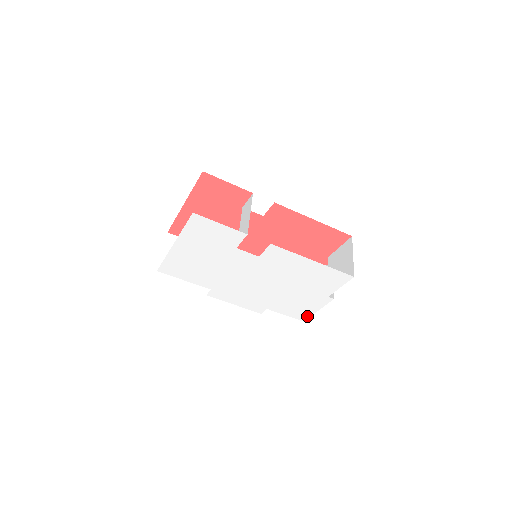
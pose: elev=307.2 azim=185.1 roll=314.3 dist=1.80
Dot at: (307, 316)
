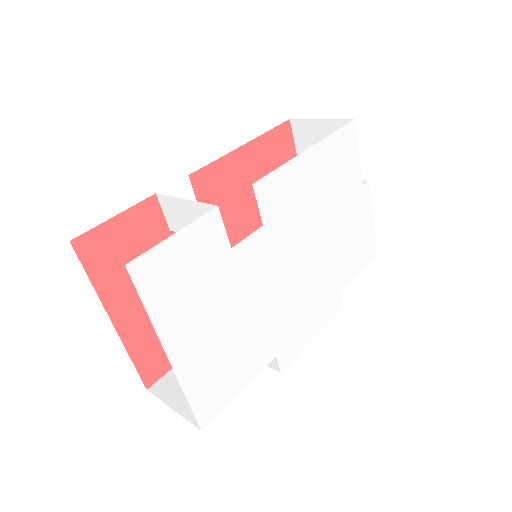
Dot at: (373, 243)
